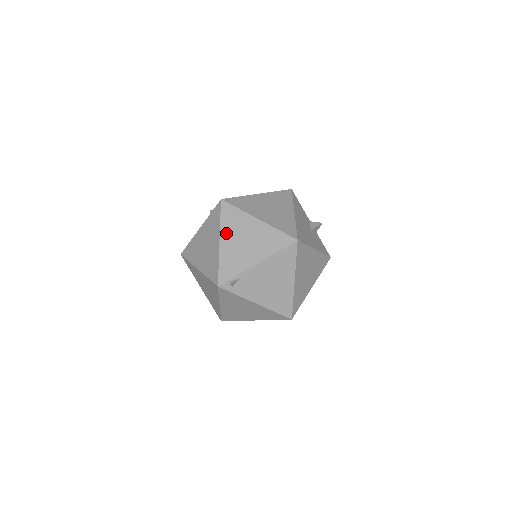
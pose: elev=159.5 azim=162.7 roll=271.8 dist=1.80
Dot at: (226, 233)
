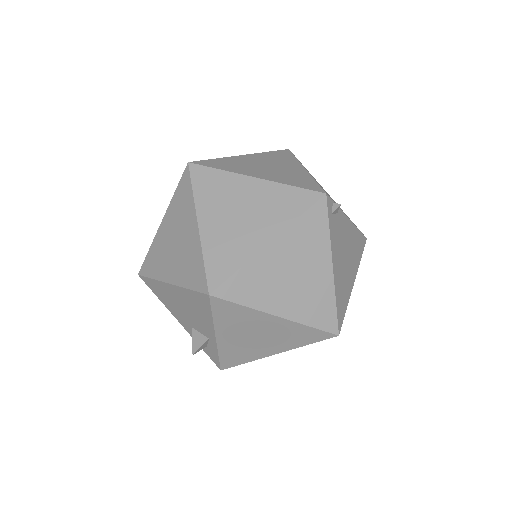
Dot at: occluded
